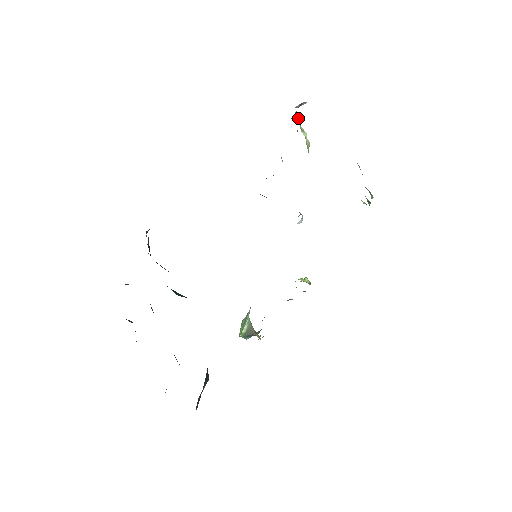
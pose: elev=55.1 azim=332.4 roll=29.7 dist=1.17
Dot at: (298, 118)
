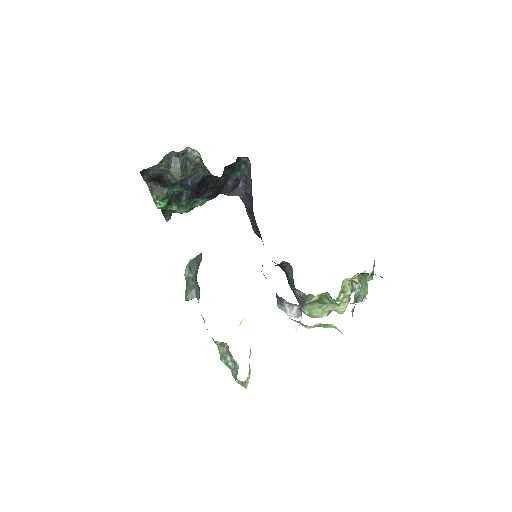
Dot at: (353, 286)
